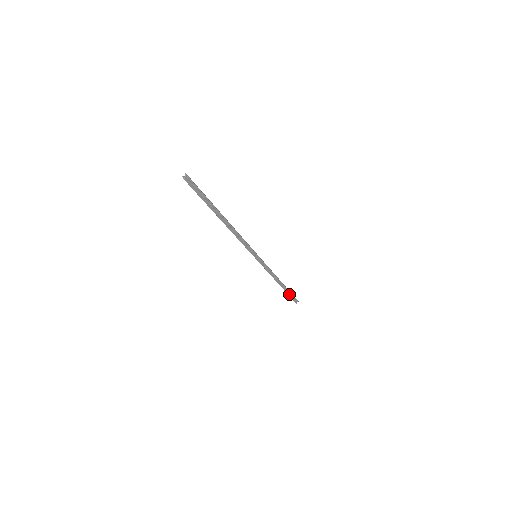
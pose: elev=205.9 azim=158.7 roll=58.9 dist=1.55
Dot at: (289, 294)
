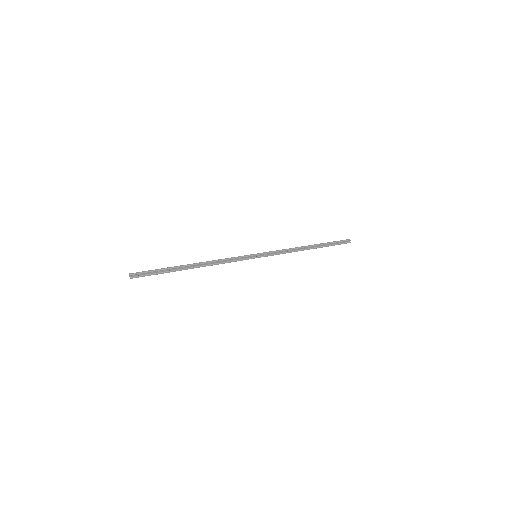
Dot at: (330, 244)
